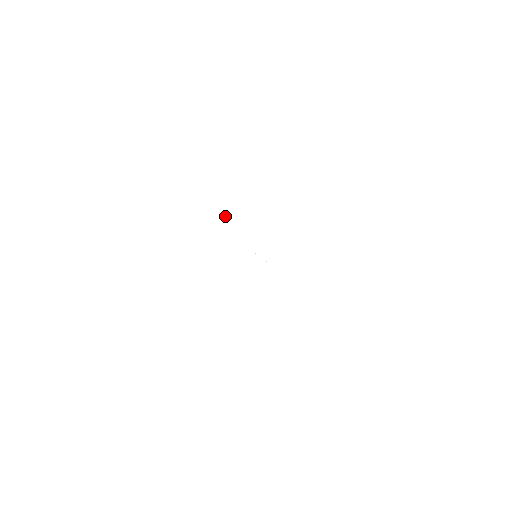
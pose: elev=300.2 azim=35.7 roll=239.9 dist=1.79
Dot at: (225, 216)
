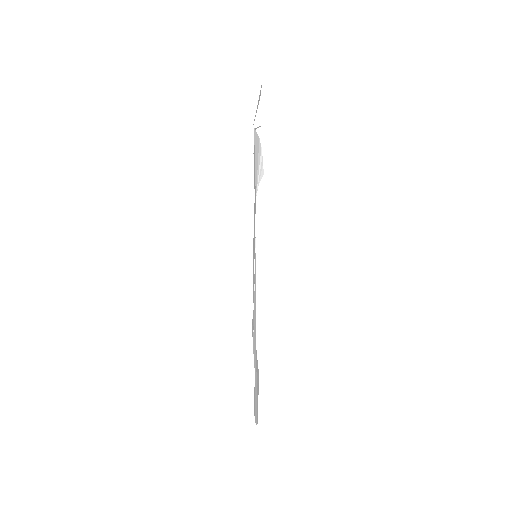
Dot at: occluded
